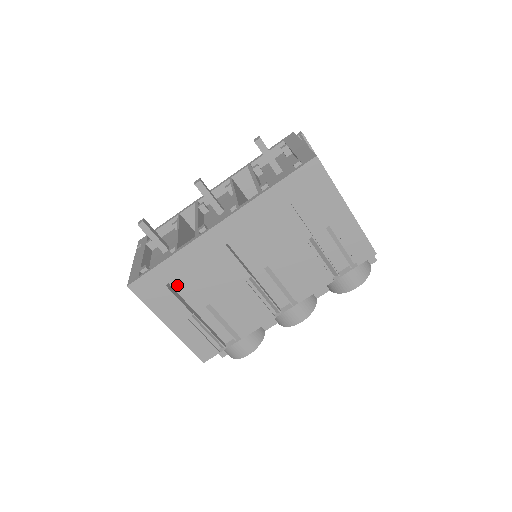
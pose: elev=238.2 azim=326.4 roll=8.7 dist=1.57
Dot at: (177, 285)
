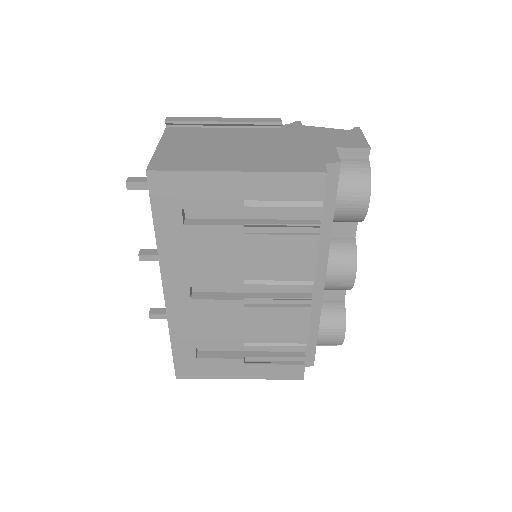
Dot at: occluded
